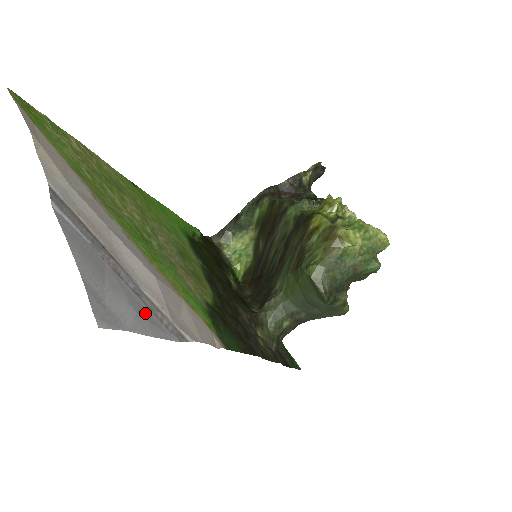
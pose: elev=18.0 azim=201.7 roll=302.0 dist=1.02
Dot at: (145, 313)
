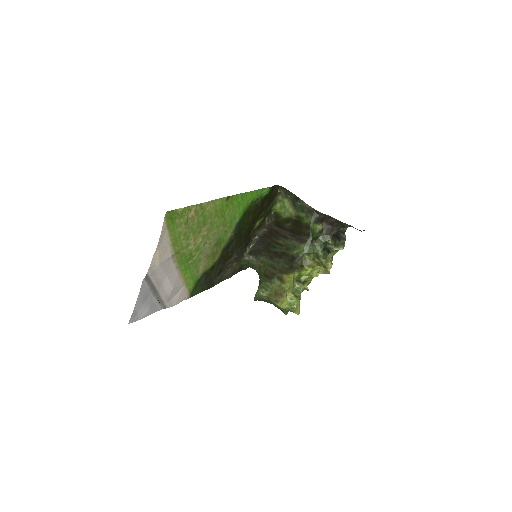
Dot at: (154, 306)
